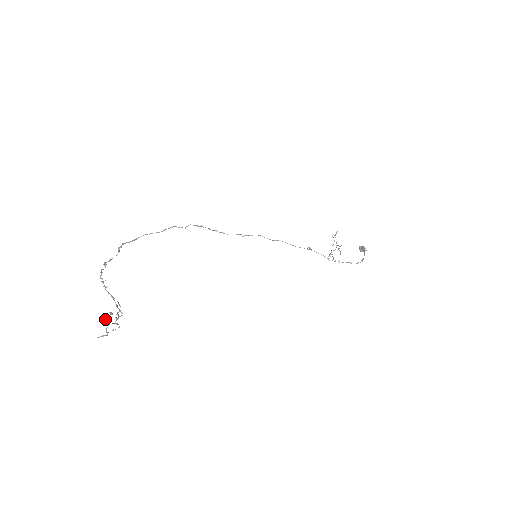
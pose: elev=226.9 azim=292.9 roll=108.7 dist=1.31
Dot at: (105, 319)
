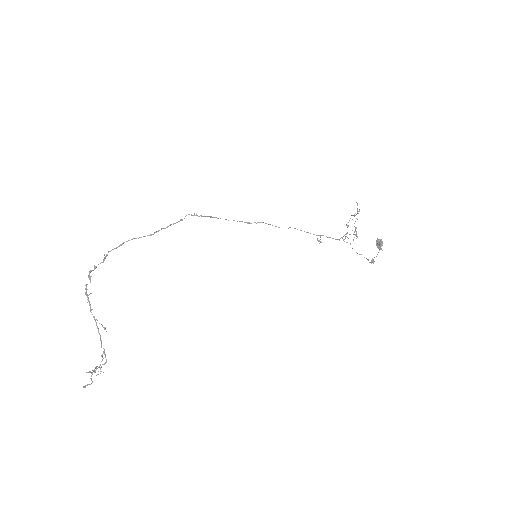
Dot at: (89, 372)
